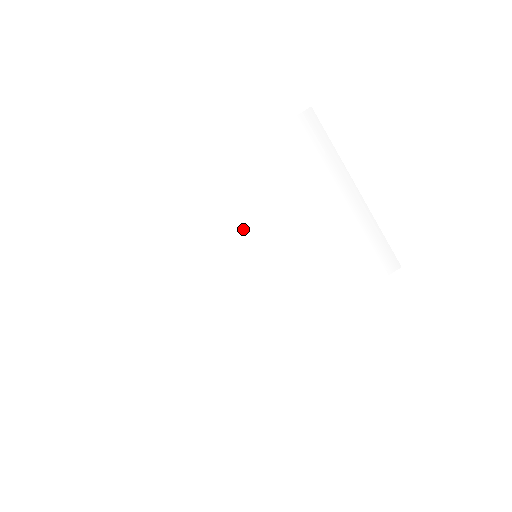
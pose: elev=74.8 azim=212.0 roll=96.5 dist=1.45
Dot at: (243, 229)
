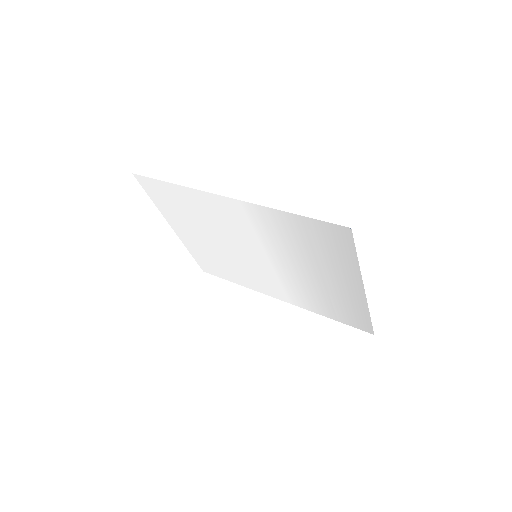
Dot at: (250, 240)
